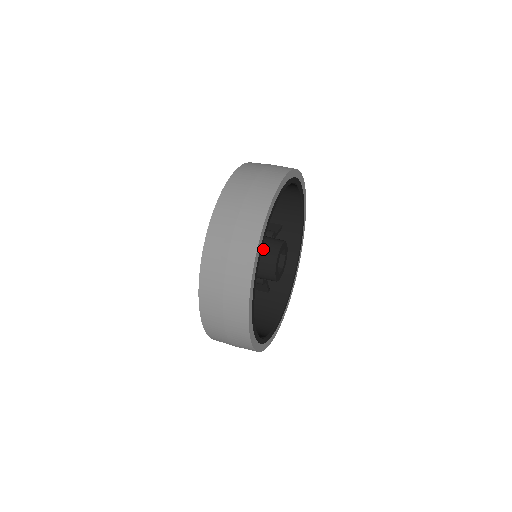
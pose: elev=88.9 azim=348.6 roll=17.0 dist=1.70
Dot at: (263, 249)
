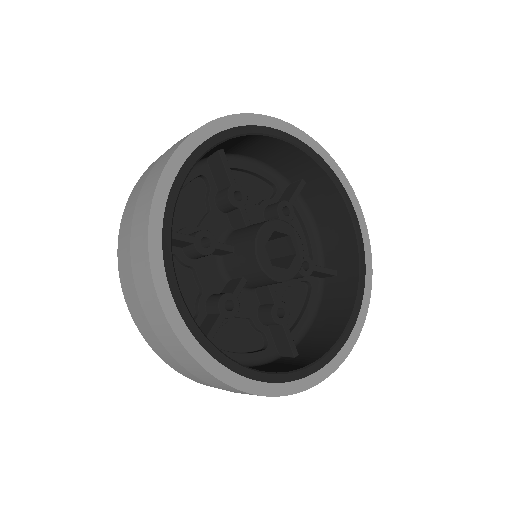
Dot at: (240, 251)
